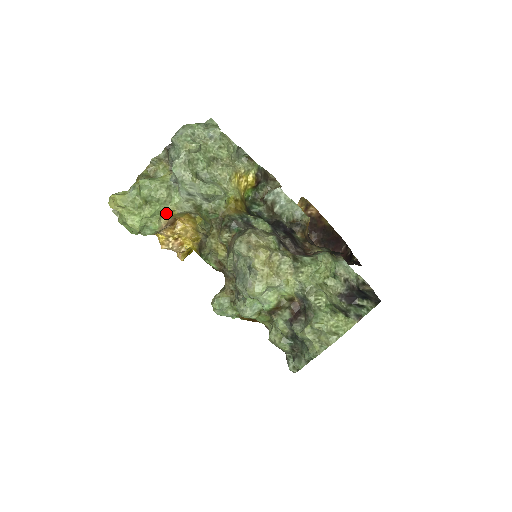
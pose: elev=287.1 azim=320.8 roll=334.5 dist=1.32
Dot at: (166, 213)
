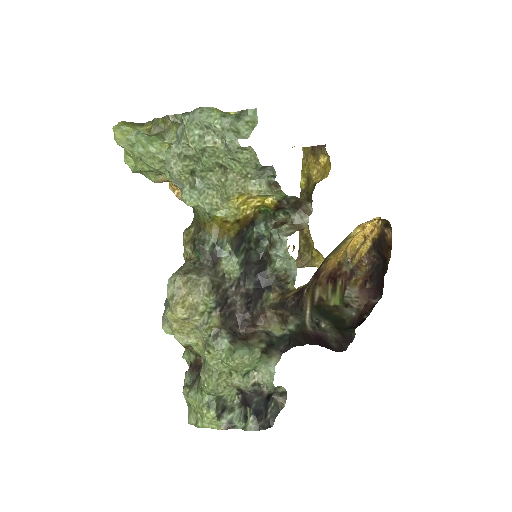
Dot at: occluded
